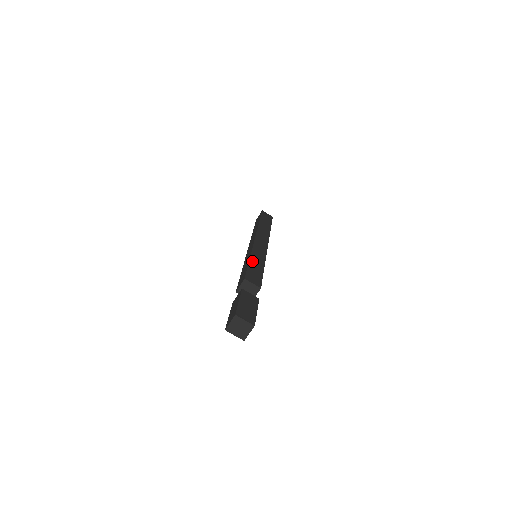
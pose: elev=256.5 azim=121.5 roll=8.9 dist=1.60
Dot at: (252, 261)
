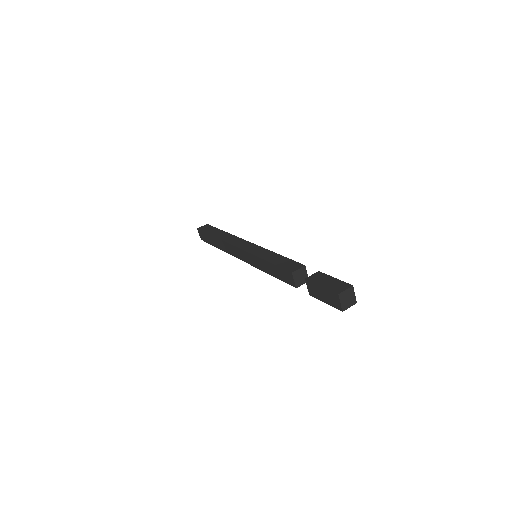
Dot at: occluded
